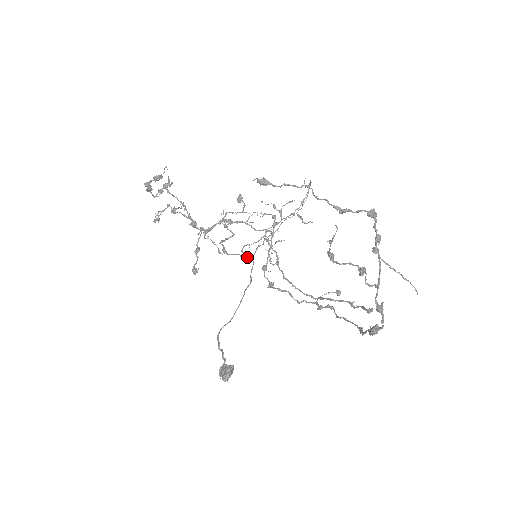
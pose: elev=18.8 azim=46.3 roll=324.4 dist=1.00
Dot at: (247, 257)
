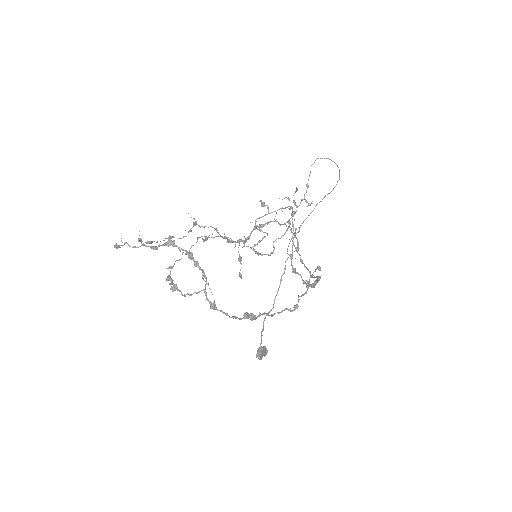
Dot at: (267, 254)
